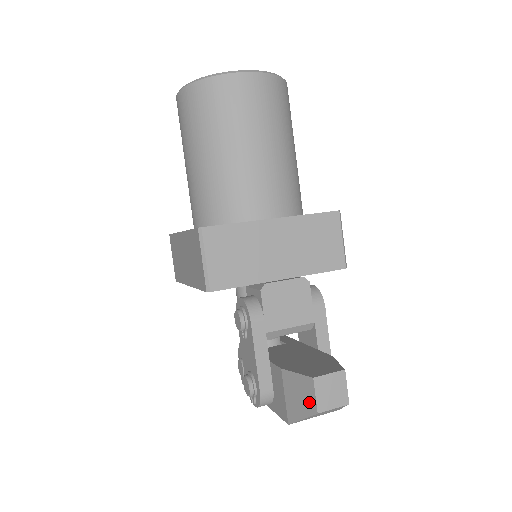
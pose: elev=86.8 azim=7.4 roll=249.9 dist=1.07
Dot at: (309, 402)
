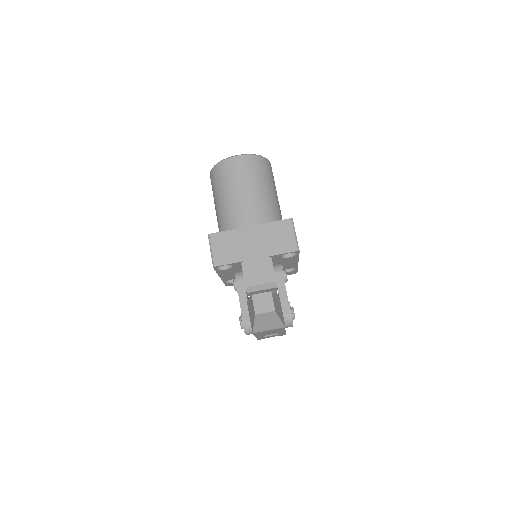
Dot at: (253, 311)
